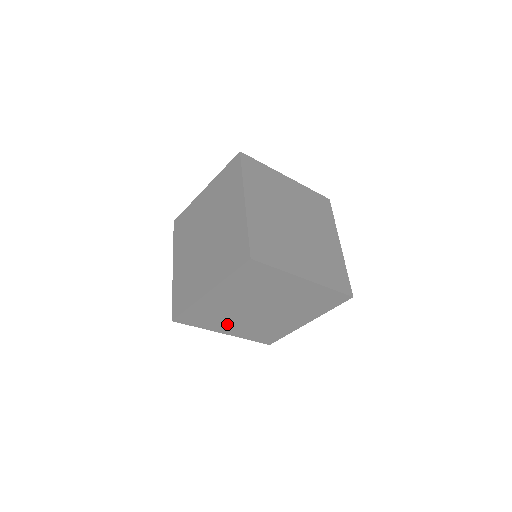
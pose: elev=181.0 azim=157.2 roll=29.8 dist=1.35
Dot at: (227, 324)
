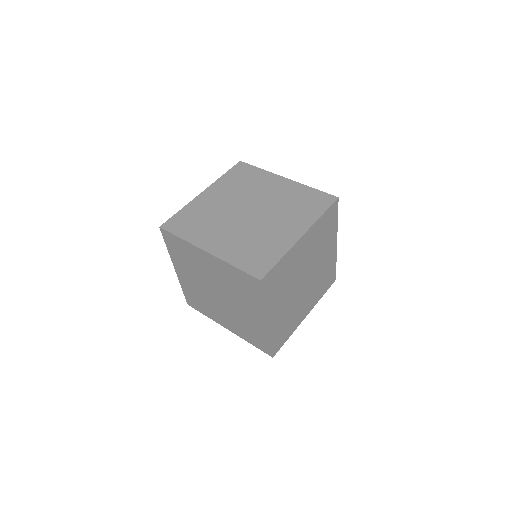
Dot at: (186, 270)
